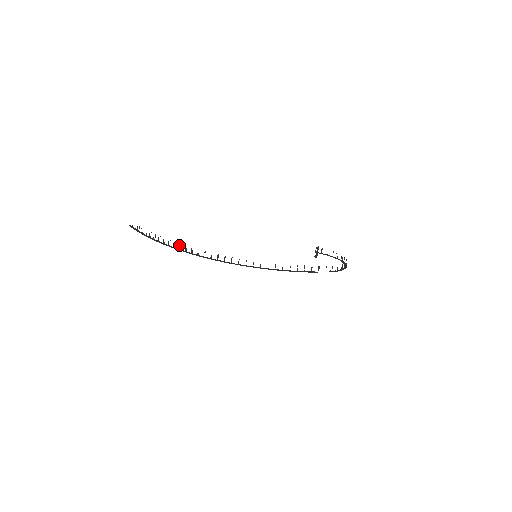
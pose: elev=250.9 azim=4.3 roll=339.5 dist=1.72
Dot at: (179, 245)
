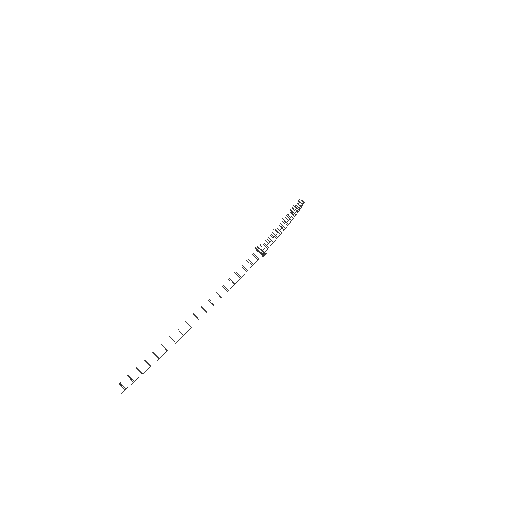
Dot at: (208, 300)
